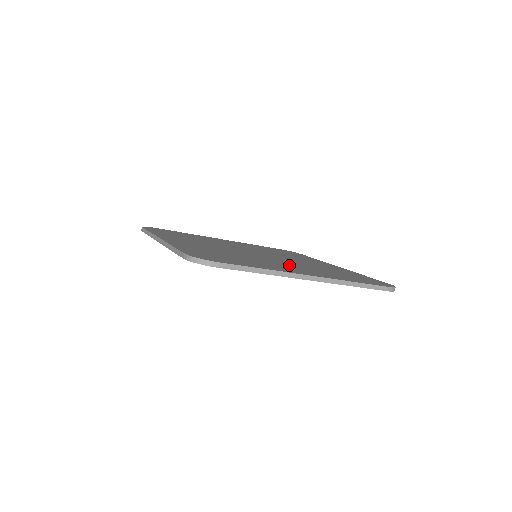
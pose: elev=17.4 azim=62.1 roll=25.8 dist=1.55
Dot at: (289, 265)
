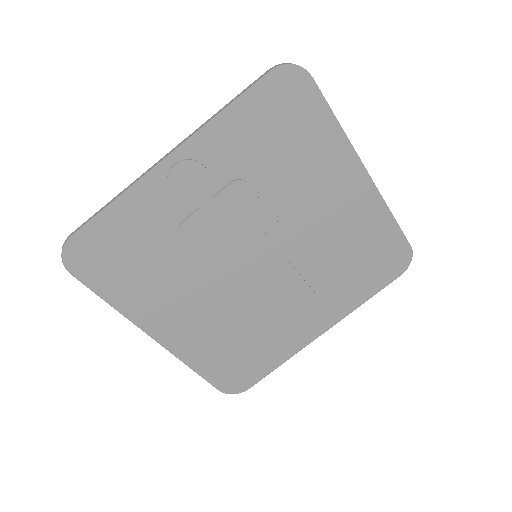
Dot at: (319, 213)
